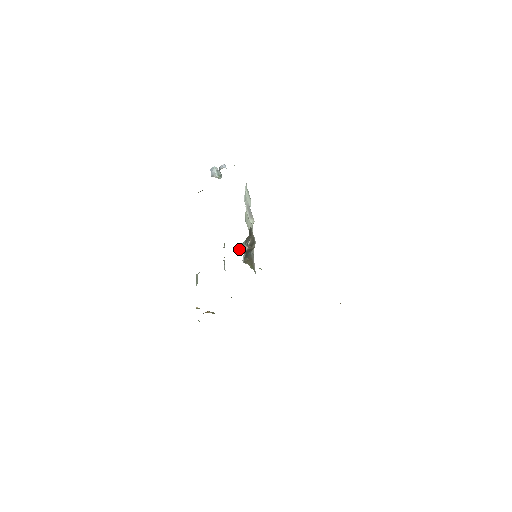
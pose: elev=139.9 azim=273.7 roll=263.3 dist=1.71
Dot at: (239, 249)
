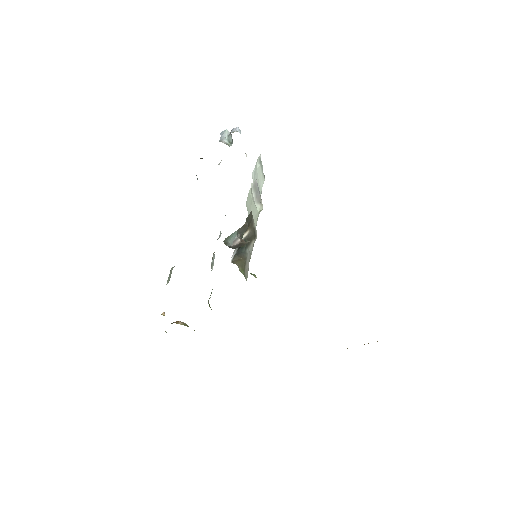
Dot at: (226, 241)
